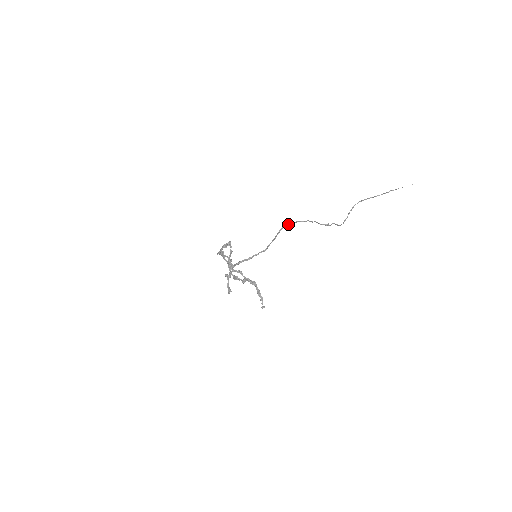
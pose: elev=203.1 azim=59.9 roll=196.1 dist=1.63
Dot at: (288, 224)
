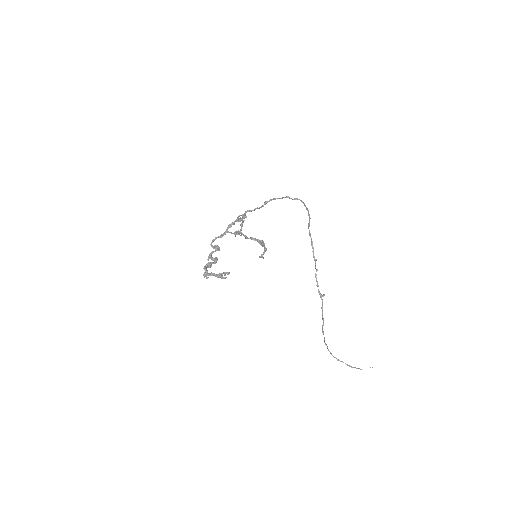
Dot at: (311, 238)
